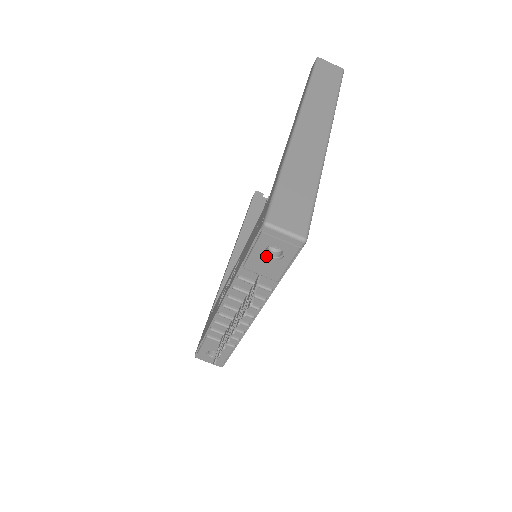
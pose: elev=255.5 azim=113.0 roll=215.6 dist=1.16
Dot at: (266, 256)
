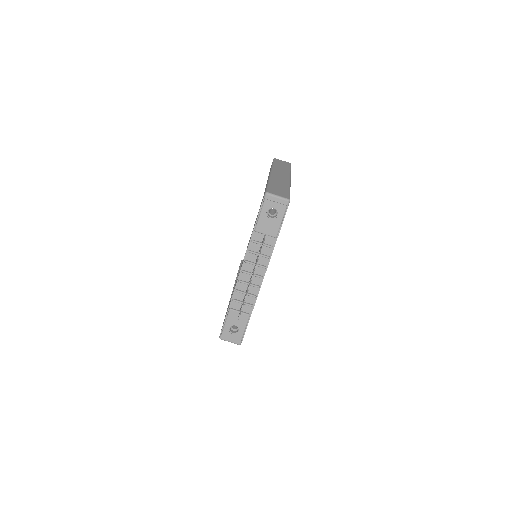
Dot at: (268, 217)
